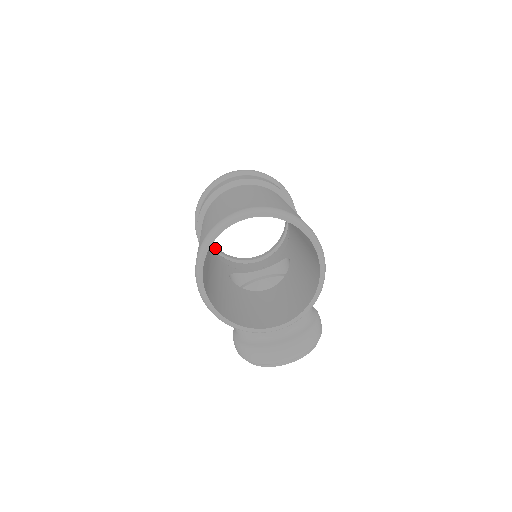
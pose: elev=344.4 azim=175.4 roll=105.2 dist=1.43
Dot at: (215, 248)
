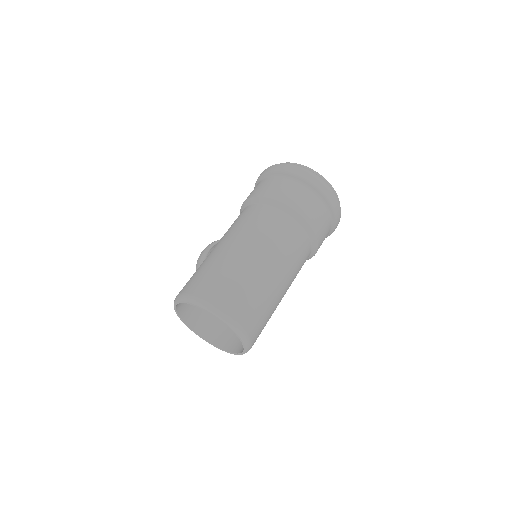
Dot at: occluded
